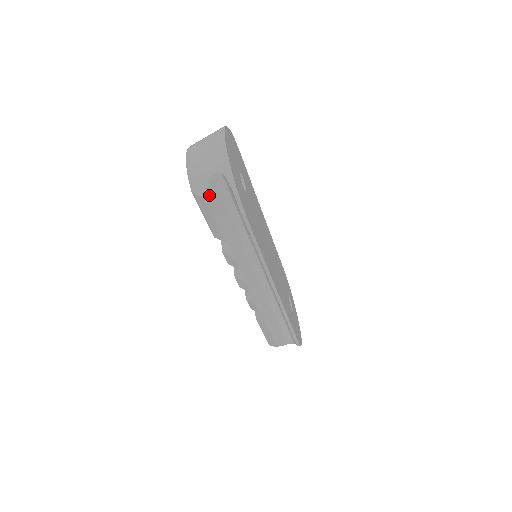
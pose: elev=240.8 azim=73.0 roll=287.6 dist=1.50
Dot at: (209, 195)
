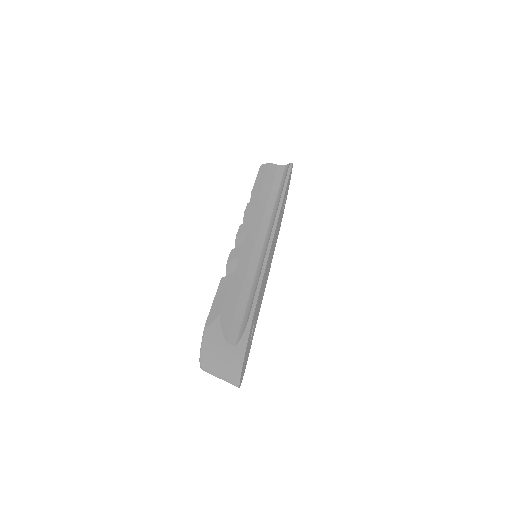
Dot at: (272, 165)
